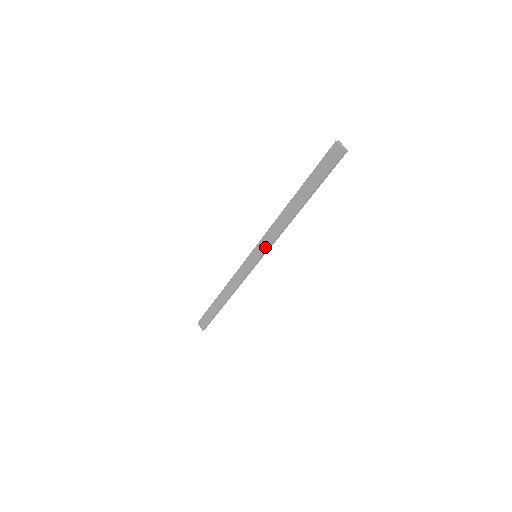
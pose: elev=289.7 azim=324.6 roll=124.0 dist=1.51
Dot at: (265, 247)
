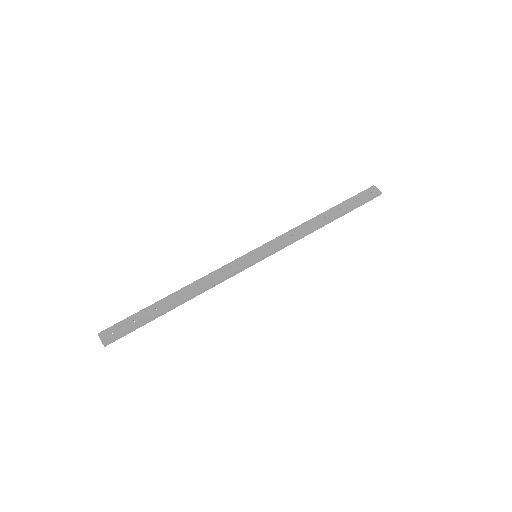
Dot at: (275, 247)
